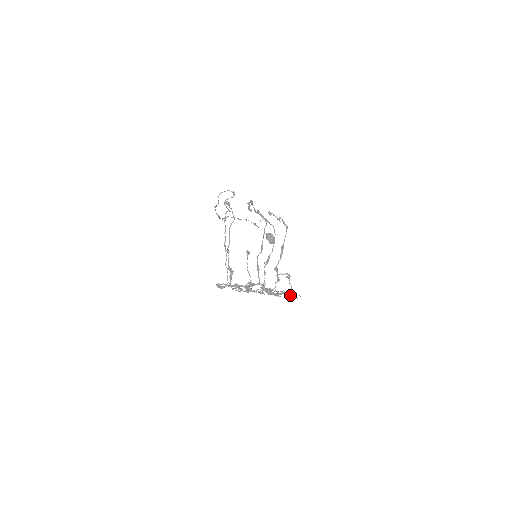
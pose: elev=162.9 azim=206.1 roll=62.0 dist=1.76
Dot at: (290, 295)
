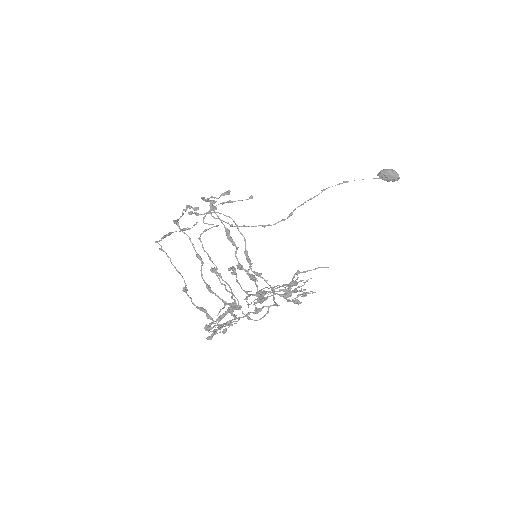
Dot at: occluded
